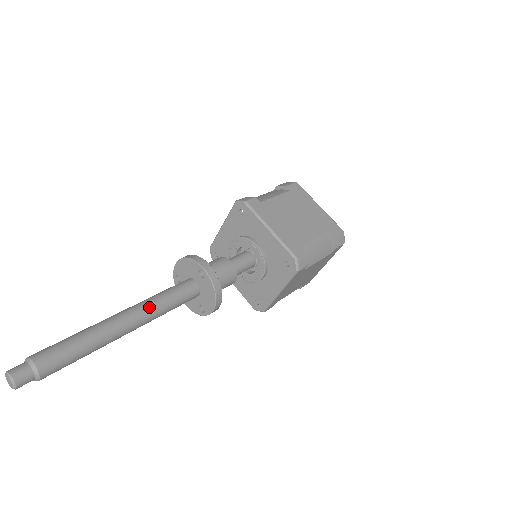
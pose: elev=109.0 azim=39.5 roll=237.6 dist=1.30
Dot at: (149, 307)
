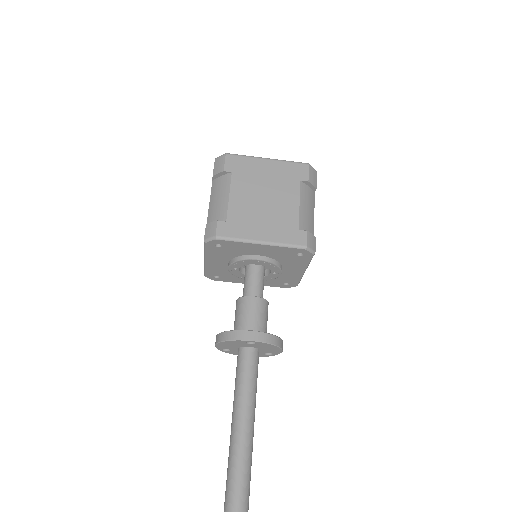
Dot at: (246, 414)
